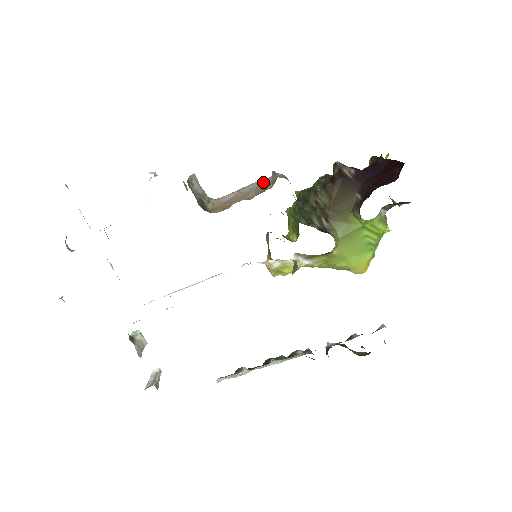
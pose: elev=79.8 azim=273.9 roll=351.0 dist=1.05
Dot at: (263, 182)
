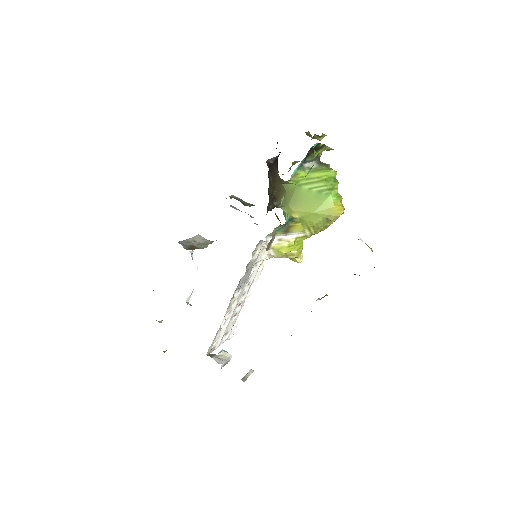
Dot at: occluded
